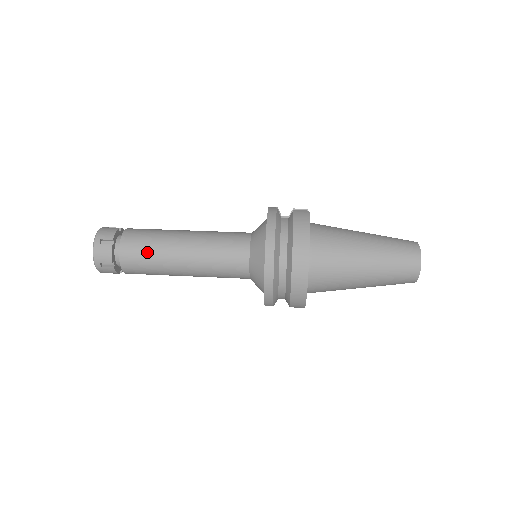
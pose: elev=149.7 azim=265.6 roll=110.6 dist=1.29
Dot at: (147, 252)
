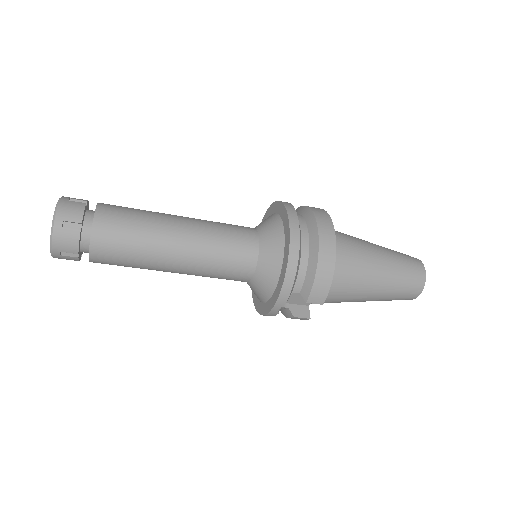
Dot at: (134, 216)
